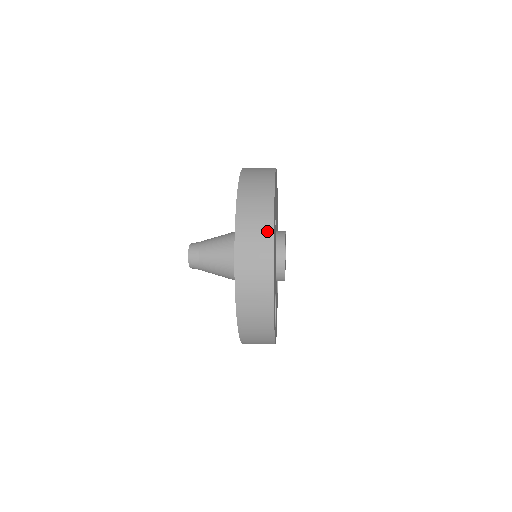
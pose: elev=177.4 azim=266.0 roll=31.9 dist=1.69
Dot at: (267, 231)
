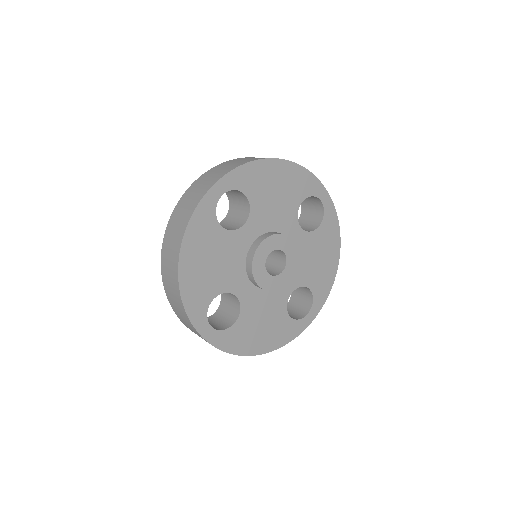
Dot at: (192, 207)
